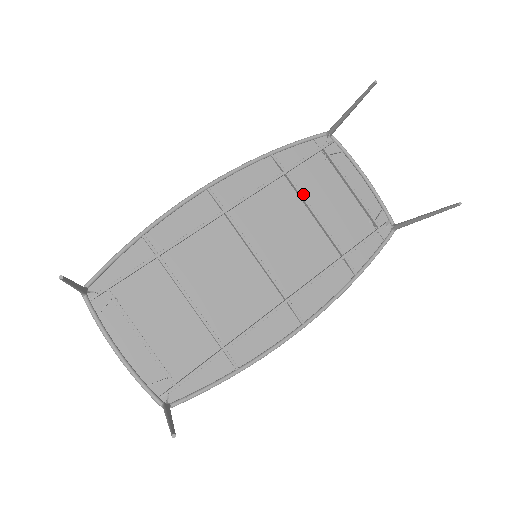
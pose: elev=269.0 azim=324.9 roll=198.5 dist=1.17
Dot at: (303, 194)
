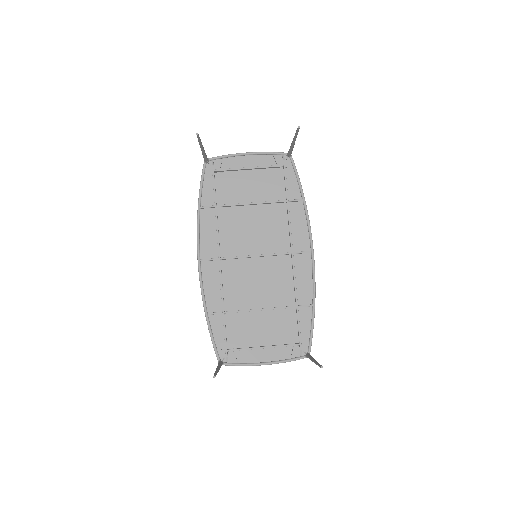
Dot at: (235, 202)
